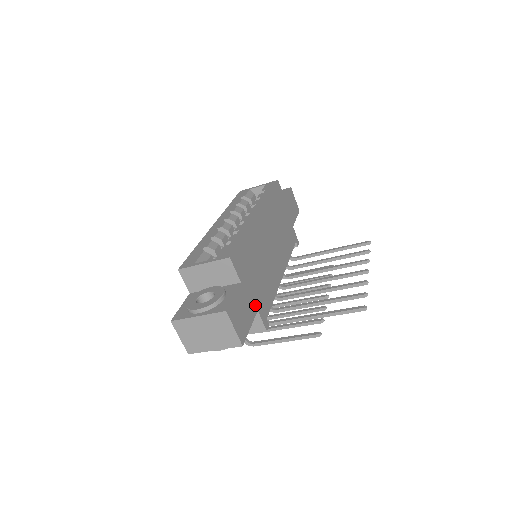
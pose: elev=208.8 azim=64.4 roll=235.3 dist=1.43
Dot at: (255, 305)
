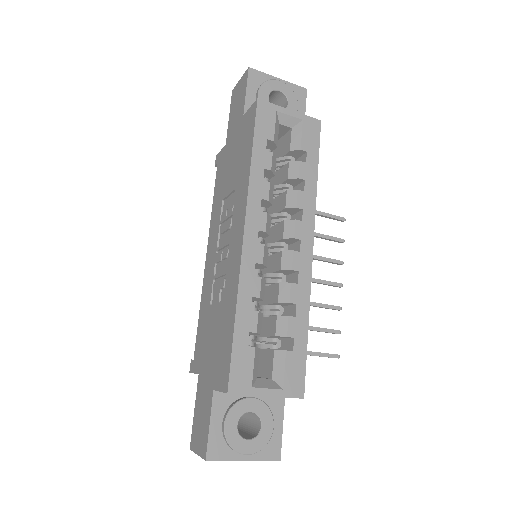
Dot at: occluded
